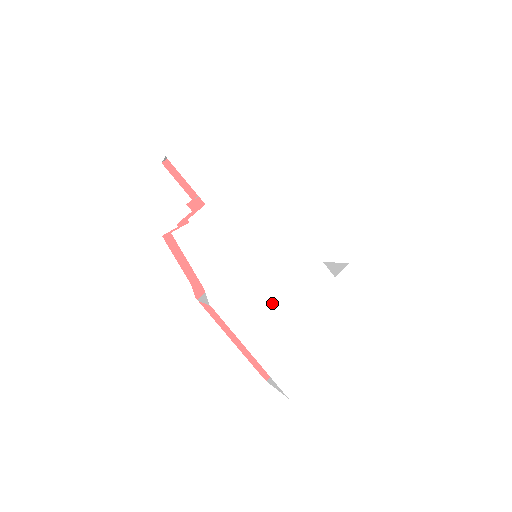
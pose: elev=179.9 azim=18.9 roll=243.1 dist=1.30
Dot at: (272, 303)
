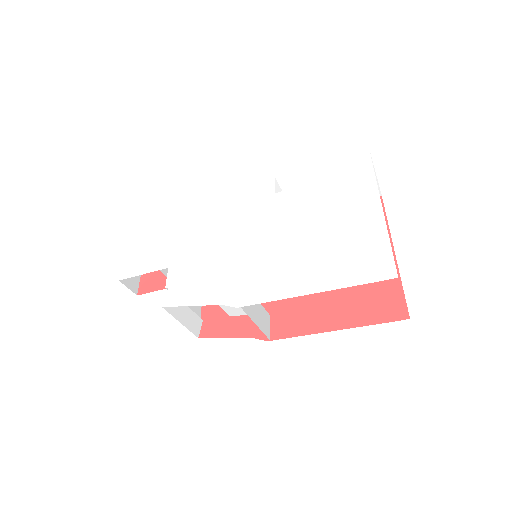
Dot at: (284, 250)
